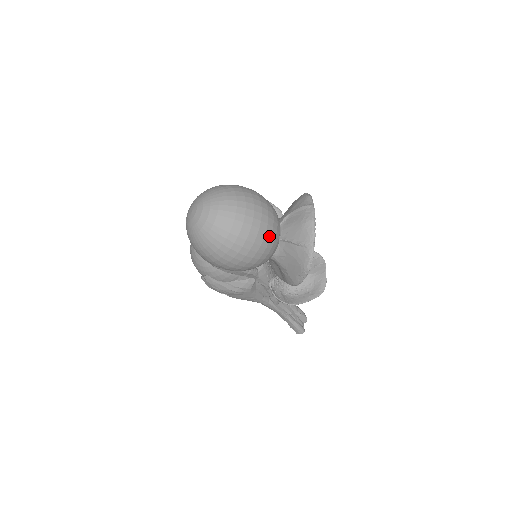
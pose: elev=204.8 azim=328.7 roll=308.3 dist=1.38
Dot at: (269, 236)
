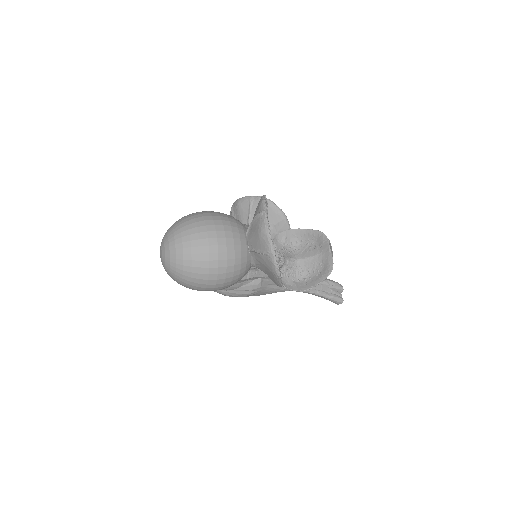
Dot at: (232, 255)
